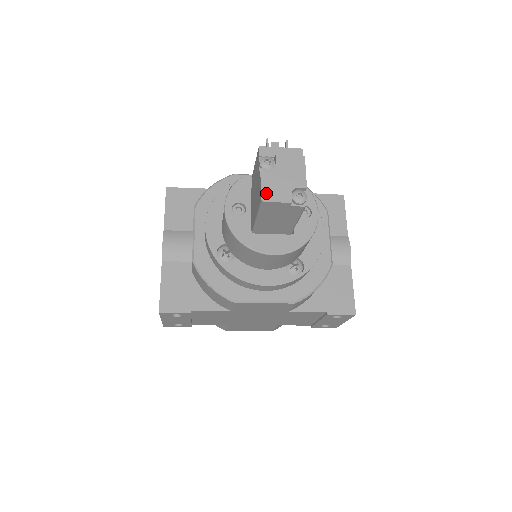
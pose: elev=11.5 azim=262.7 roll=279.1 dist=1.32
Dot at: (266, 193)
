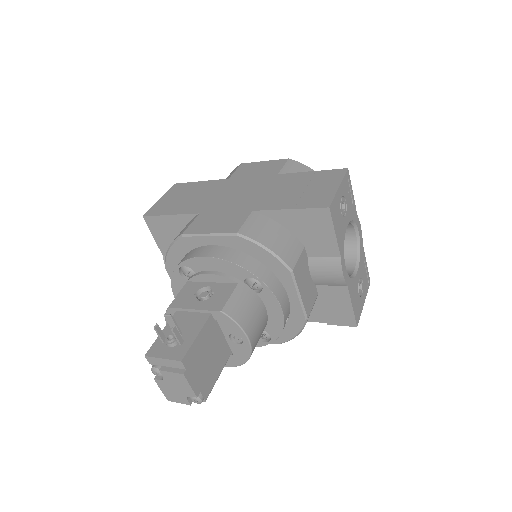
Dot at: (168, 396)
